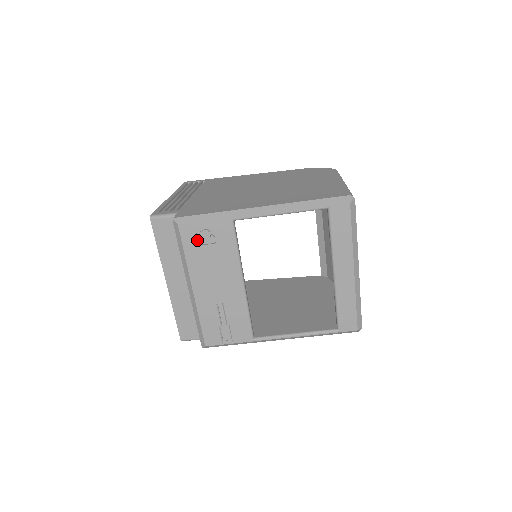
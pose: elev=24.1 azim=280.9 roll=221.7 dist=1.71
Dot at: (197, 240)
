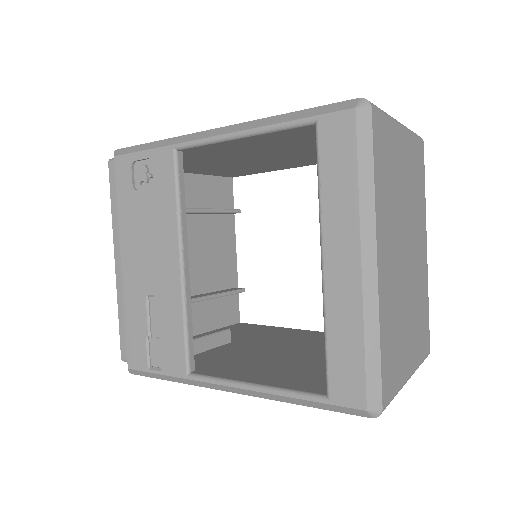
Dot at: (132, 181)
